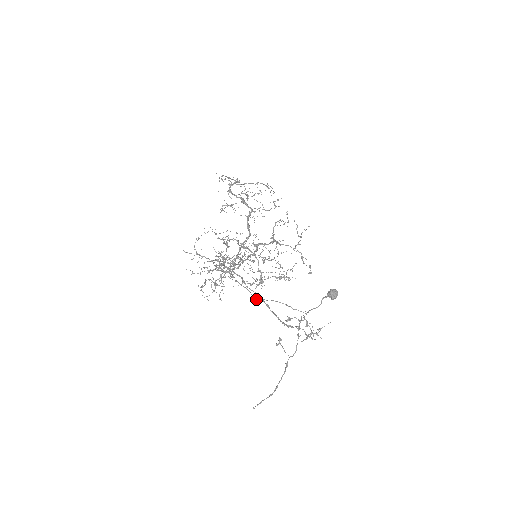
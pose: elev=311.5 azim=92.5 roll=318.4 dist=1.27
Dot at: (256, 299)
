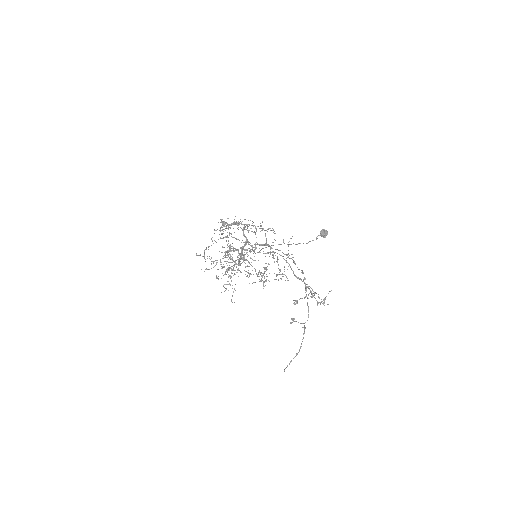
Dot at: (265, 247)
